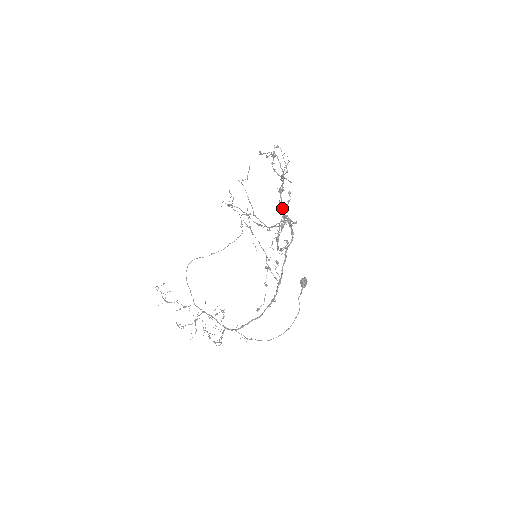
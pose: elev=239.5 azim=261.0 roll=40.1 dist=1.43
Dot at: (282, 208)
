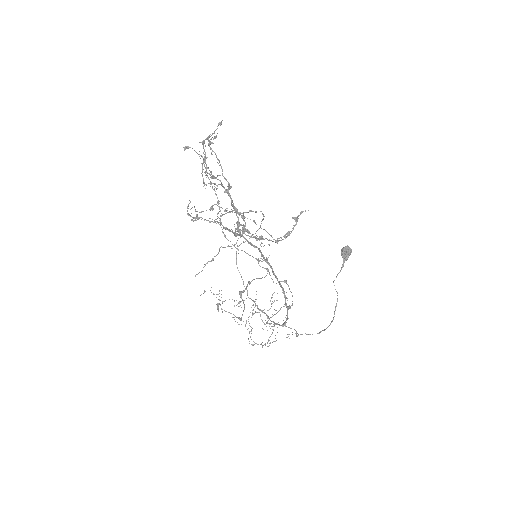
Dot at: (235, 212)
